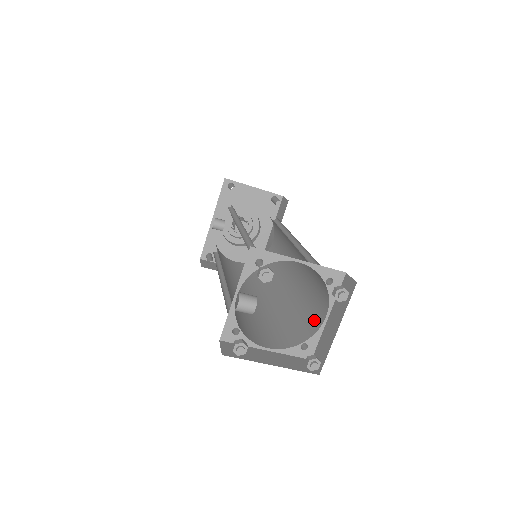
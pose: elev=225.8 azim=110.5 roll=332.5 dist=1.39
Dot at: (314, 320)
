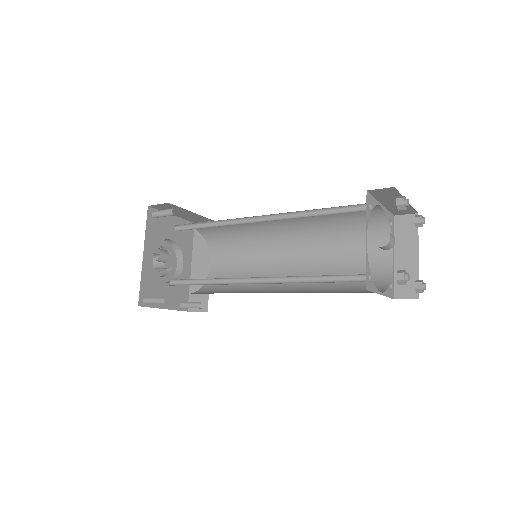
Dot at: (377, 268)
